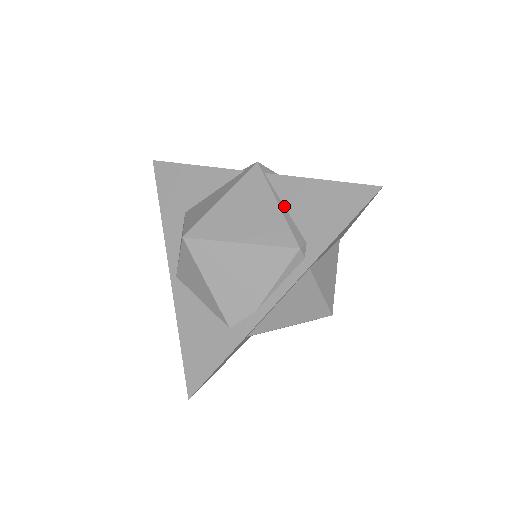
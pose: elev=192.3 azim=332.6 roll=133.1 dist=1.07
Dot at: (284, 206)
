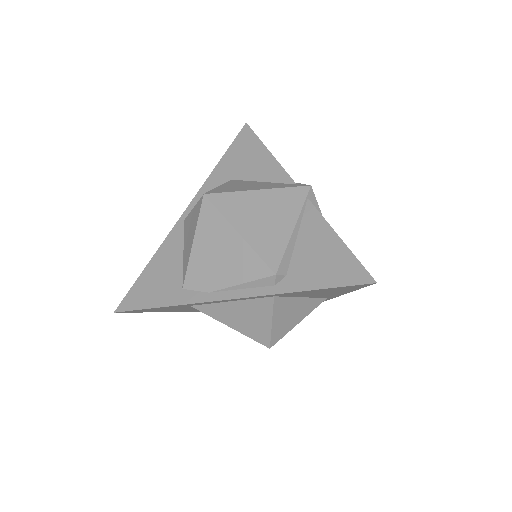
Dot at: (297, 234)
